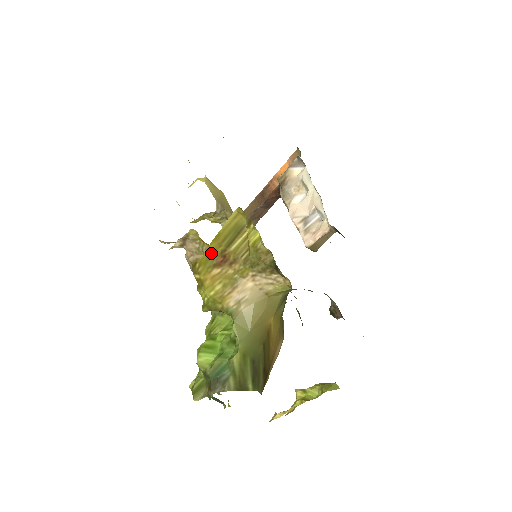
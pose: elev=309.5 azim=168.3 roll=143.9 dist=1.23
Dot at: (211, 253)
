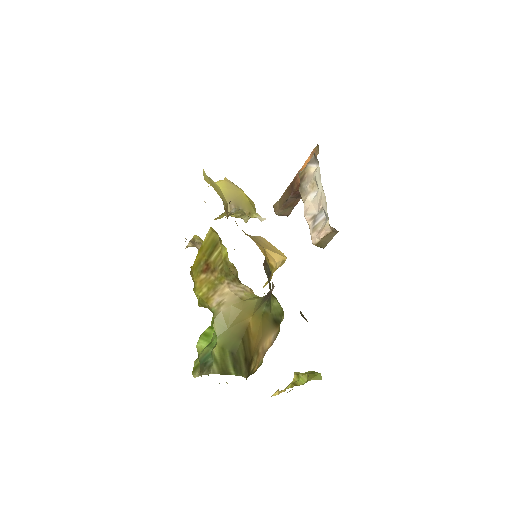
Dot at: (199, 261)
